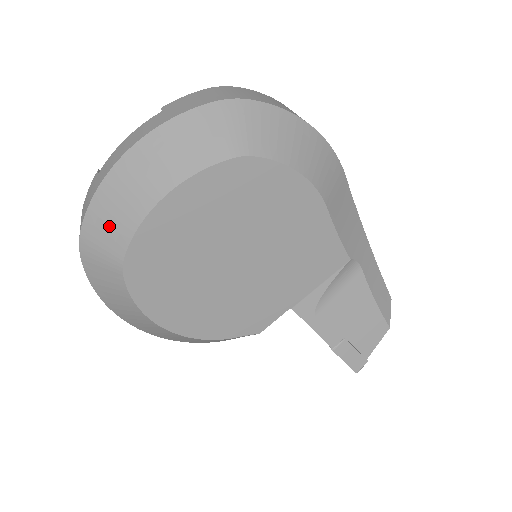
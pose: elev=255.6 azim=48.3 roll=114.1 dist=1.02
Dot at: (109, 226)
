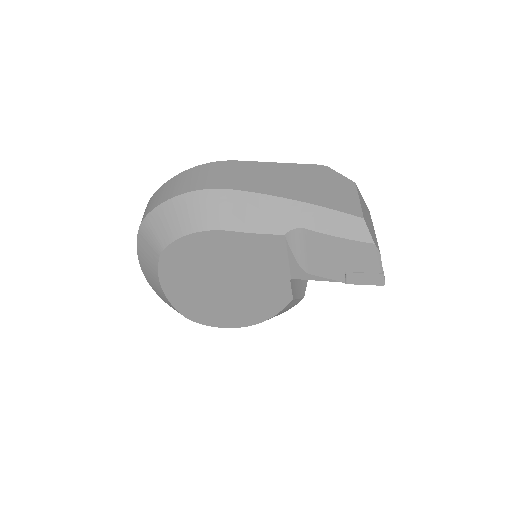
Dot at: (170, 305)
